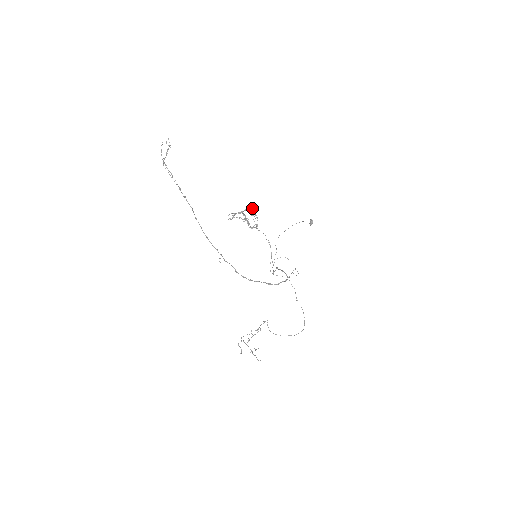
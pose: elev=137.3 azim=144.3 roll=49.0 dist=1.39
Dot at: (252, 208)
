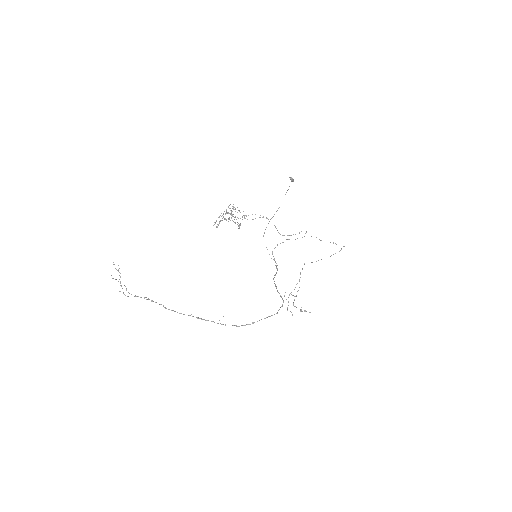
Dot at: (228, 207)
